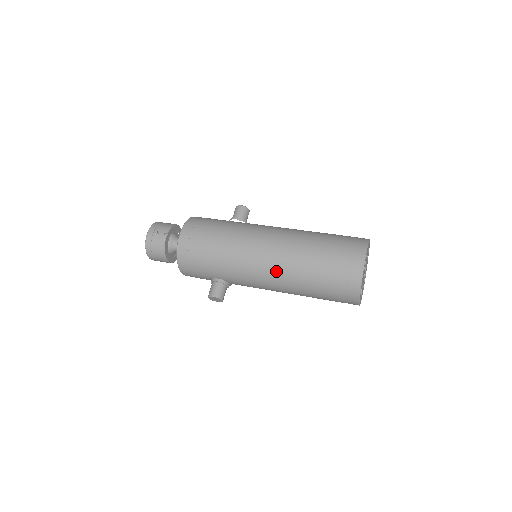
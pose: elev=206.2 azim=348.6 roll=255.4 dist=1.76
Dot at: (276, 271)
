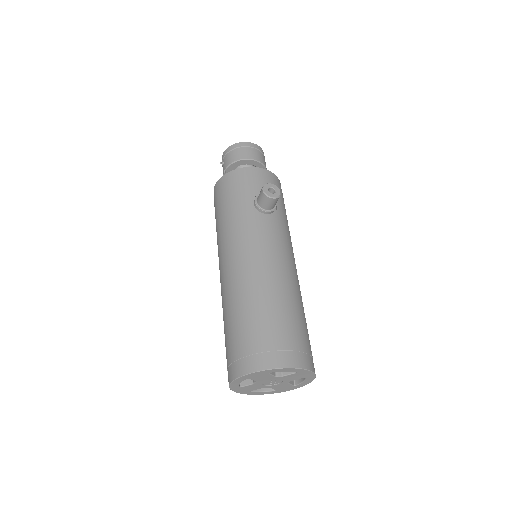
Dot at: occluded
